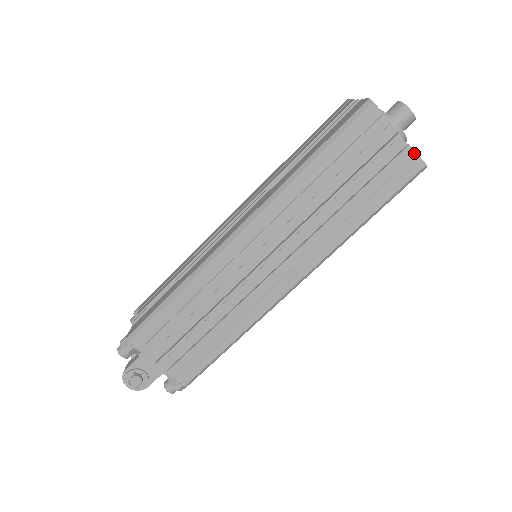
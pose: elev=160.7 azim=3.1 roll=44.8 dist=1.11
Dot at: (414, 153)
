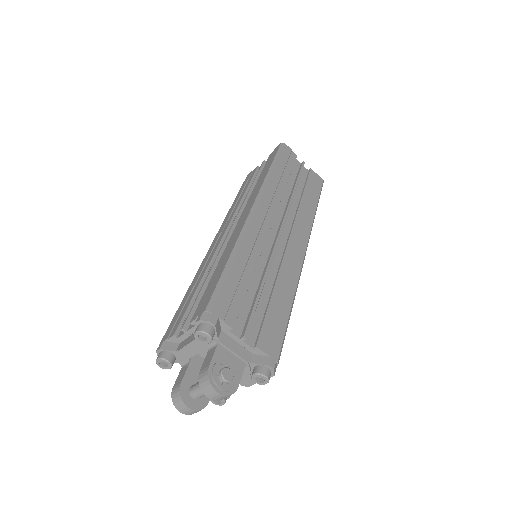
Dot at: (315, 173)
